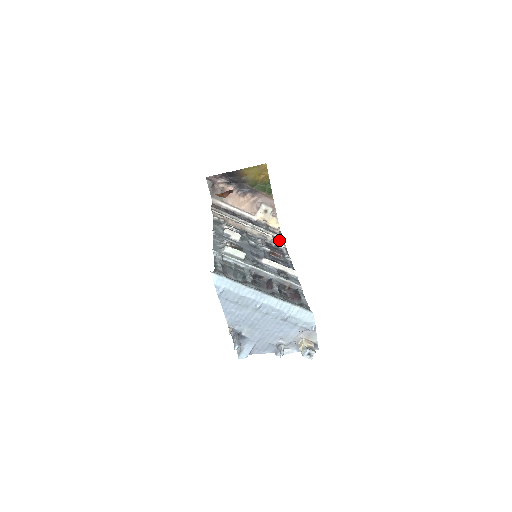
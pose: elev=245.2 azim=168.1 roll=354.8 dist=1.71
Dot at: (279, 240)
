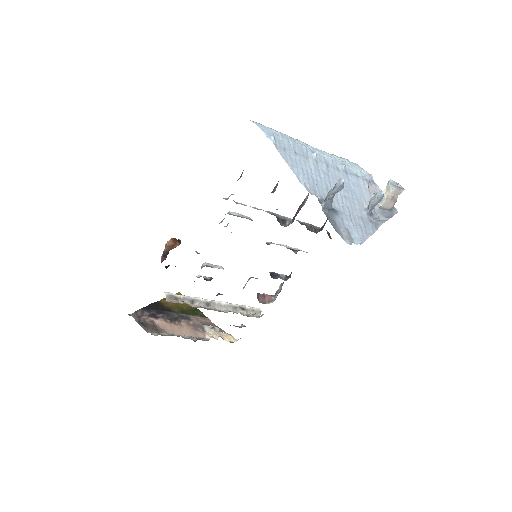
Dot at: (253, 315)
